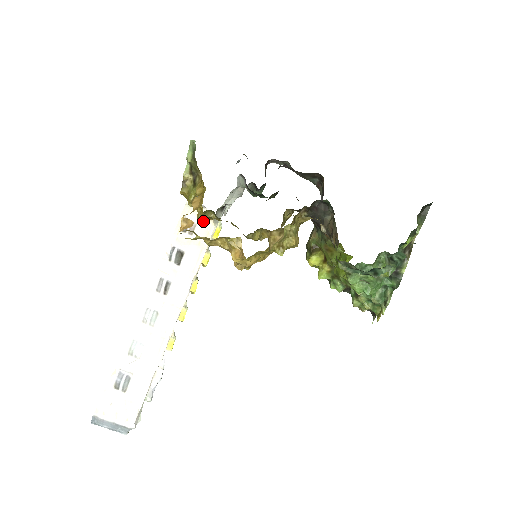
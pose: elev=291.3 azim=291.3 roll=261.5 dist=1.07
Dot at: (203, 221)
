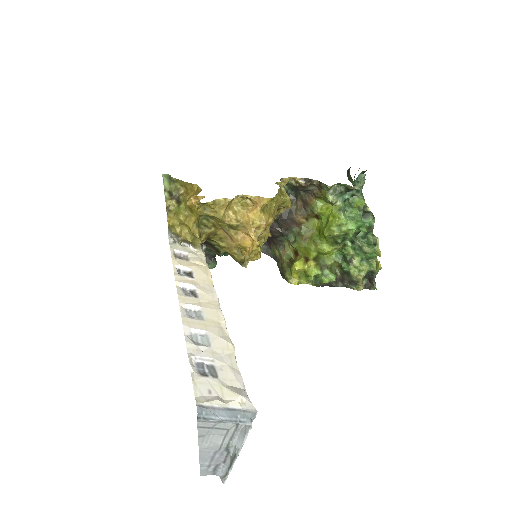
Dot at: (198, 234)
